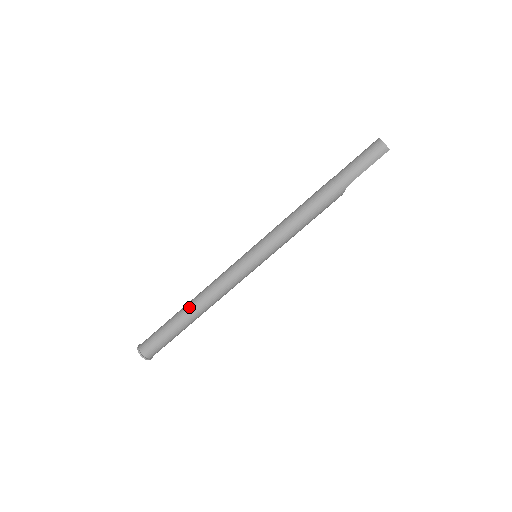
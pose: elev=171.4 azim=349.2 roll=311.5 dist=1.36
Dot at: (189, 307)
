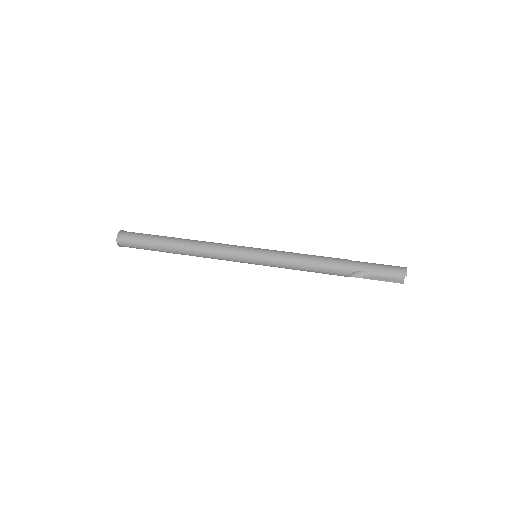
Dot at: occluded
